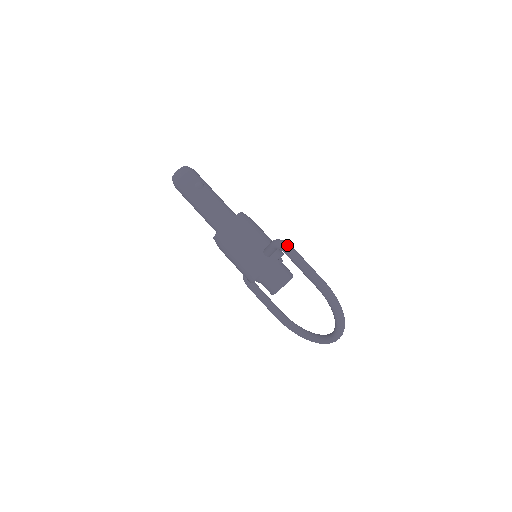
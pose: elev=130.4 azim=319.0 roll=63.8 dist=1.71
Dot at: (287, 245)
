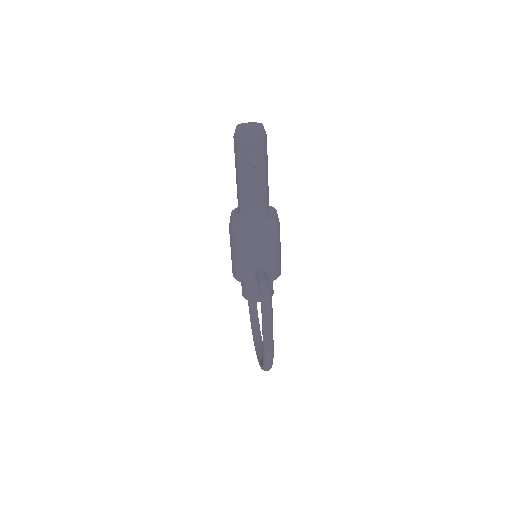
Dot at: (267, 302)
